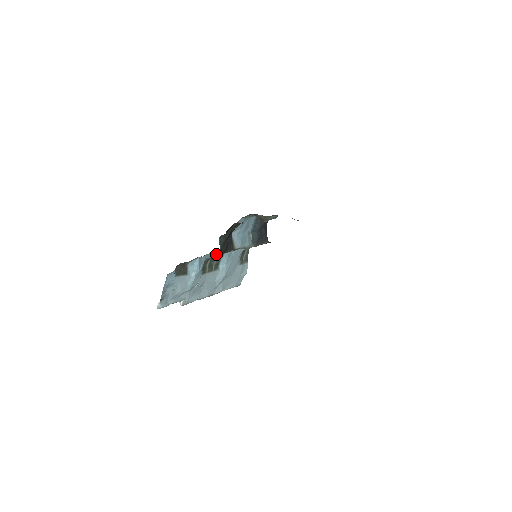
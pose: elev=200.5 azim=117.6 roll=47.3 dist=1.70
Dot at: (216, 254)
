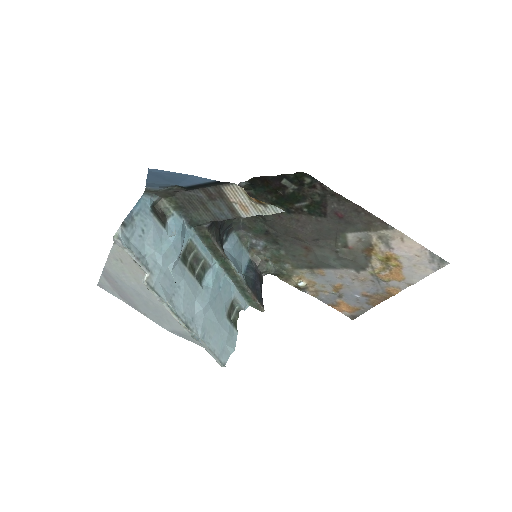
Dot at: (202, 250)
